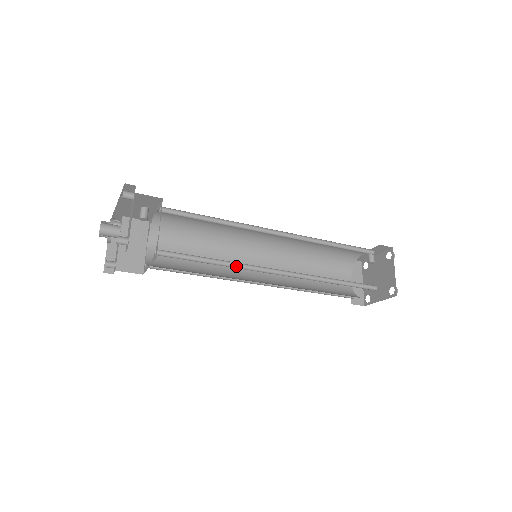
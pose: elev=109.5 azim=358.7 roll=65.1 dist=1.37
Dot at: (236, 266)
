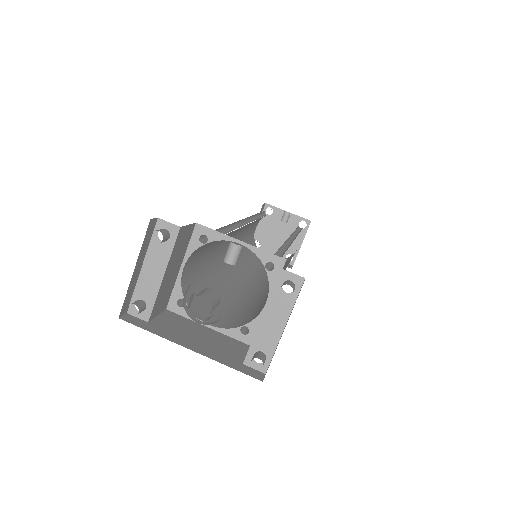
Dot at: occluded
